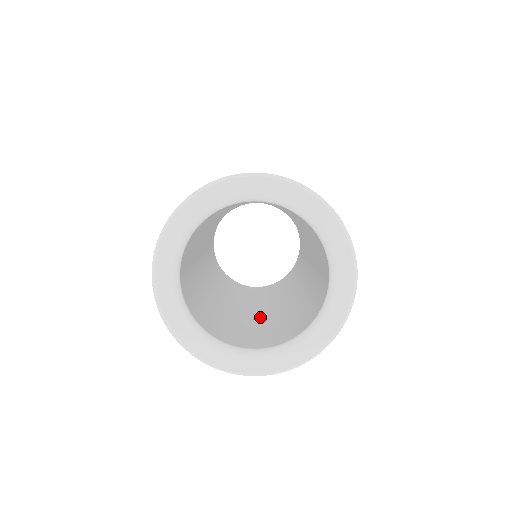
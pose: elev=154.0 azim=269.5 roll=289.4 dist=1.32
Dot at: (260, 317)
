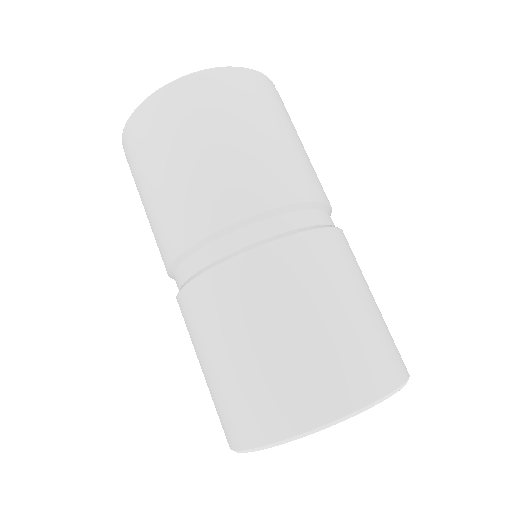
Dot at: occluded
